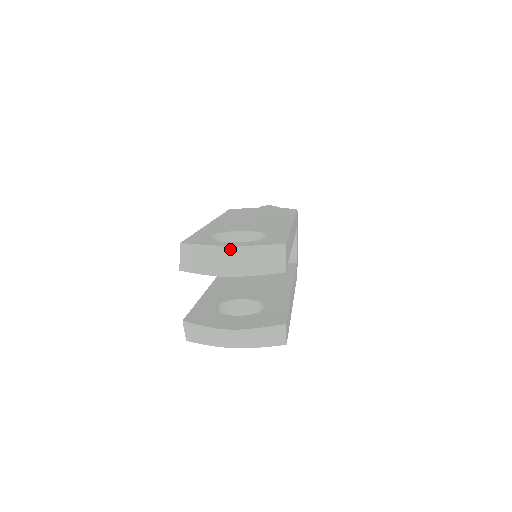
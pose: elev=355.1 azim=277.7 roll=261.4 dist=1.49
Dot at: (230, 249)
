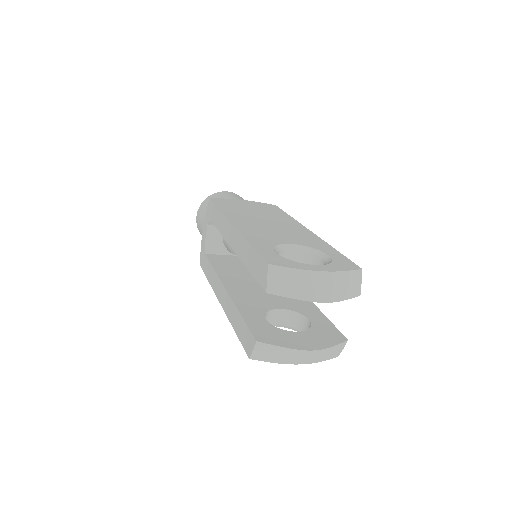
Dot at: (323, 275)
